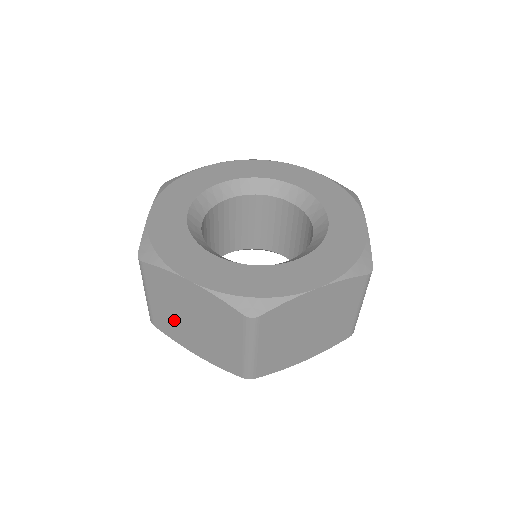
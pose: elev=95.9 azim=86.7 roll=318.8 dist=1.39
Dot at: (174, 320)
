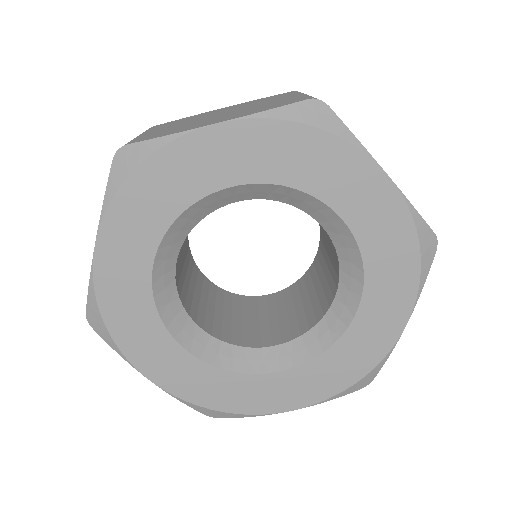
Dot at: occluded
